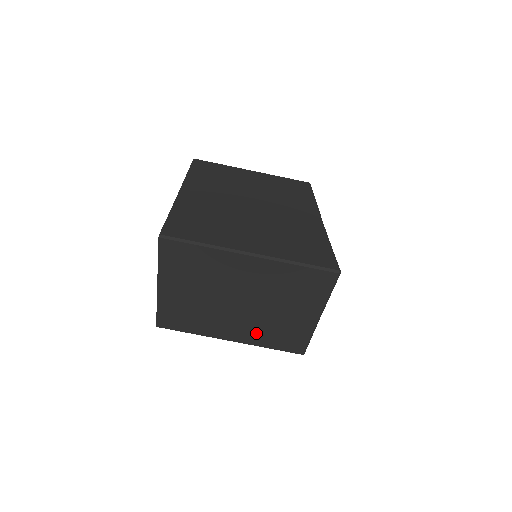
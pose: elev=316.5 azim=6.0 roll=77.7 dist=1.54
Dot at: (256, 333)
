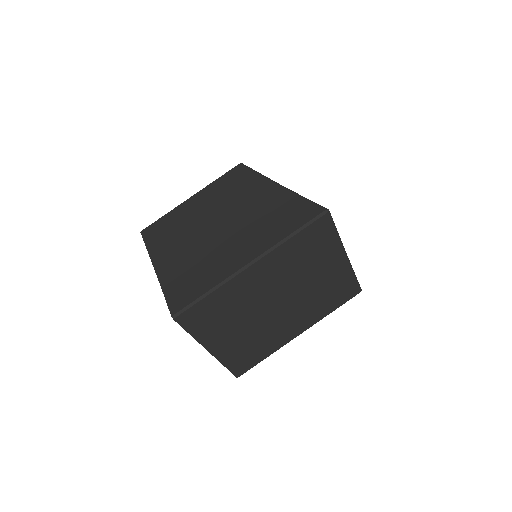
Dot at: (312, 311)
